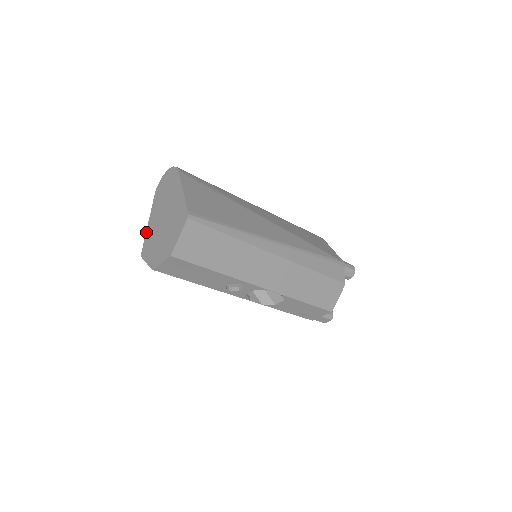
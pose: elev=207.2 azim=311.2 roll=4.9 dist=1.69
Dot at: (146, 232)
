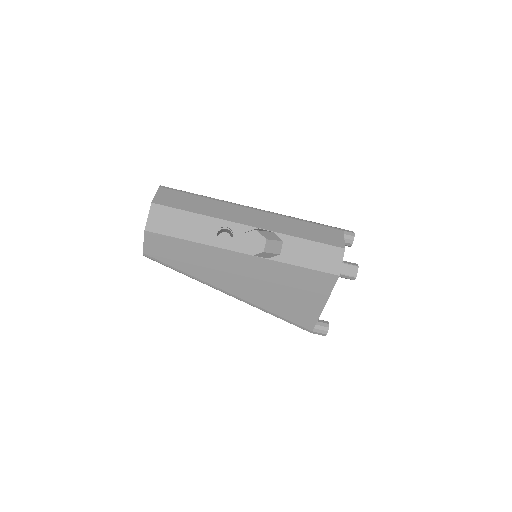
Dot at: occluded
